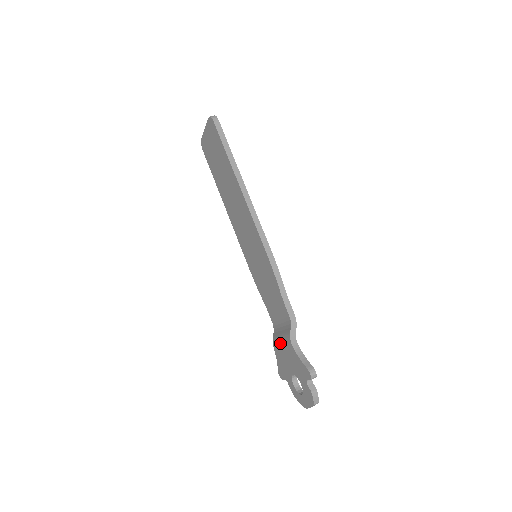
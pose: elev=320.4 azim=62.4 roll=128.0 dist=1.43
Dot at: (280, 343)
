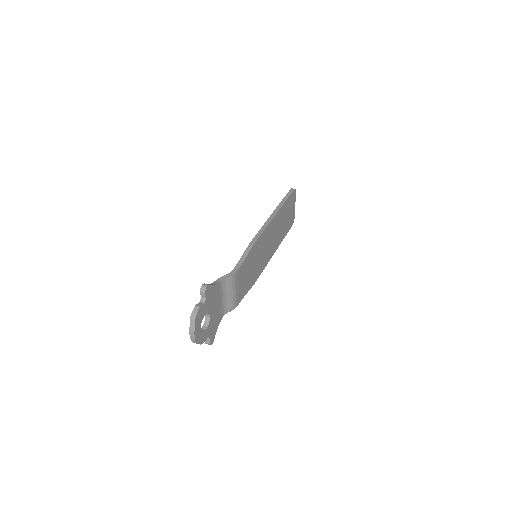
Dot at: occluded
